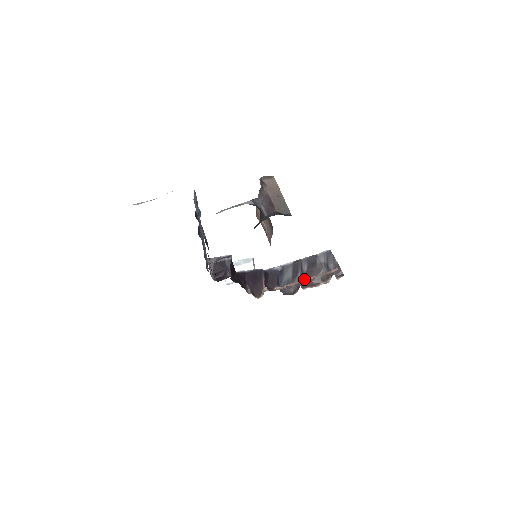
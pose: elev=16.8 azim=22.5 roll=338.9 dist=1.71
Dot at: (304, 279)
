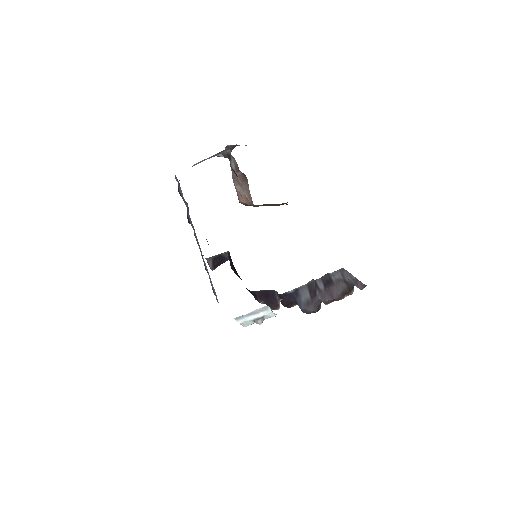
Dot at: occluded
